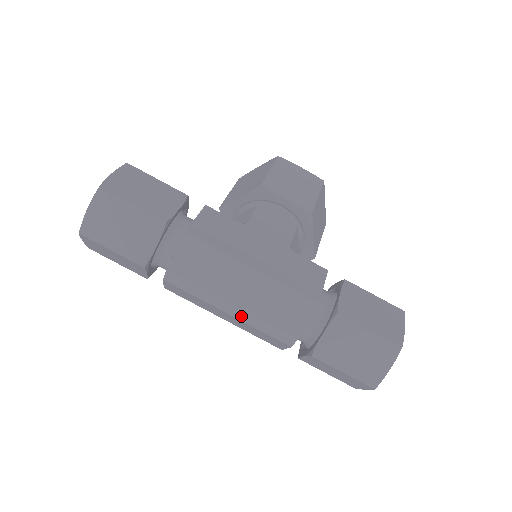
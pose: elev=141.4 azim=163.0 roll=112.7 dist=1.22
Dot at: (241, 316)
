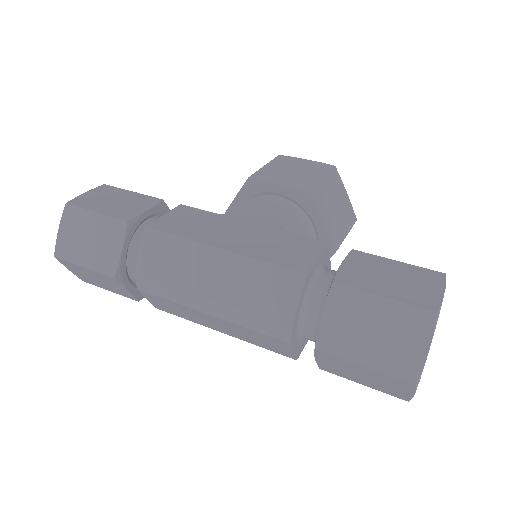
Dot at: (222, 313)
